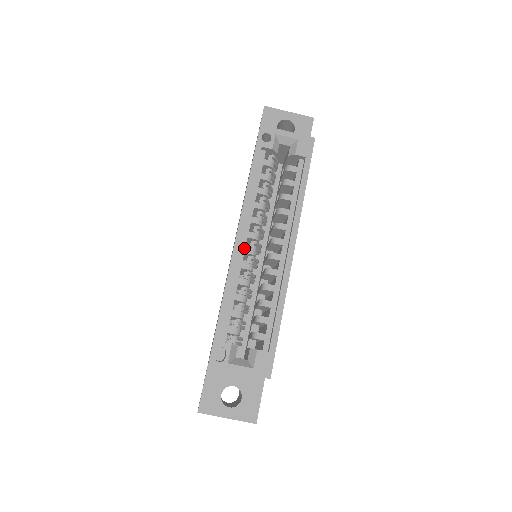
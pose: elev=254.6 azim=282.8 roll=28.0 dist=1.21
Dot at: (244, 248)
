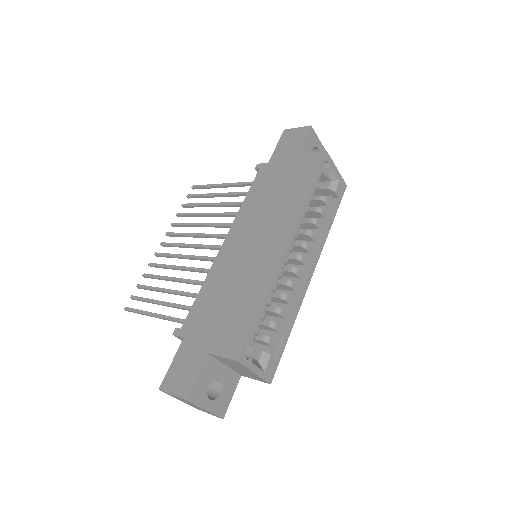
Dot at: occluded
